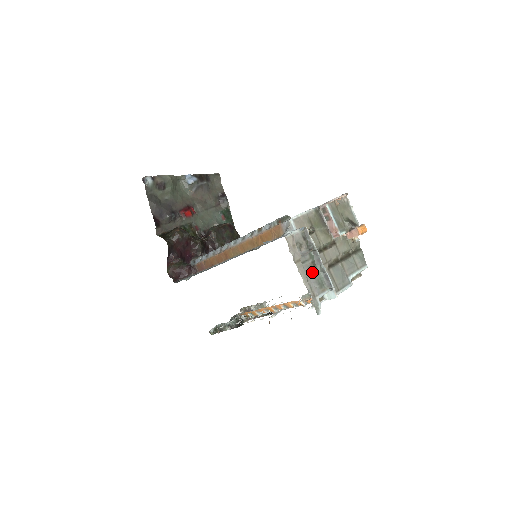
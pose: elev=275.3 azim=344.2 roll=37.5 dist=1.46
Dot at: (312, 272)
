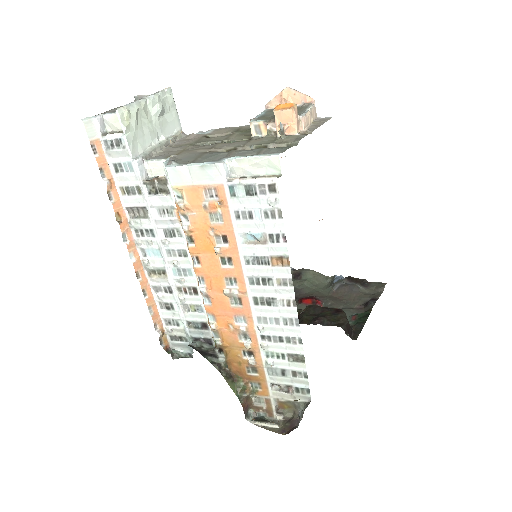
Dot at: occluded
